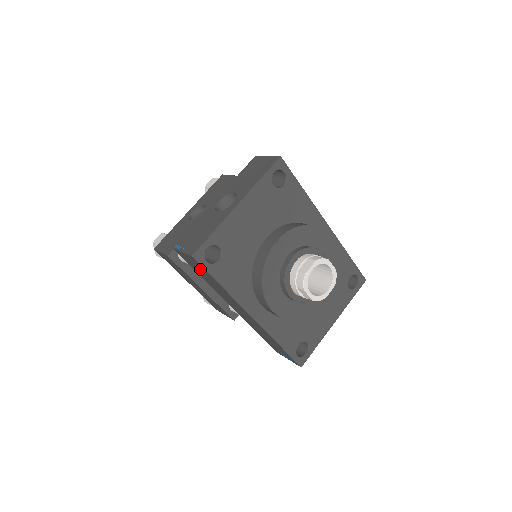
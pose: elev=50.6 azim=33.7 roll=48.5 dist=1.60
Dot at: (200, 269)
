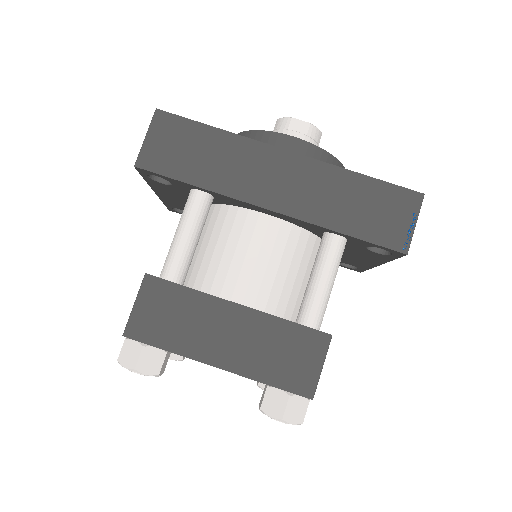
Dot at: (180, 142)
